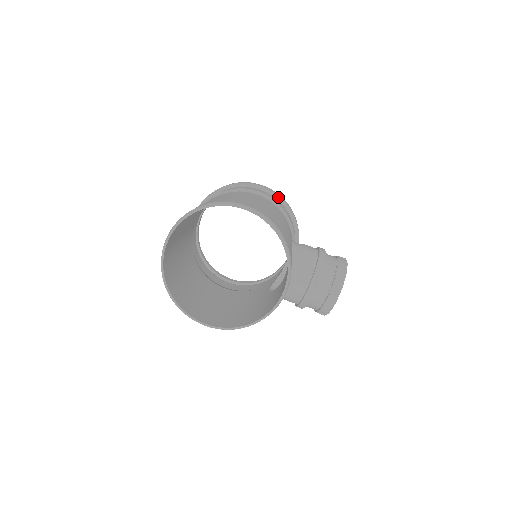
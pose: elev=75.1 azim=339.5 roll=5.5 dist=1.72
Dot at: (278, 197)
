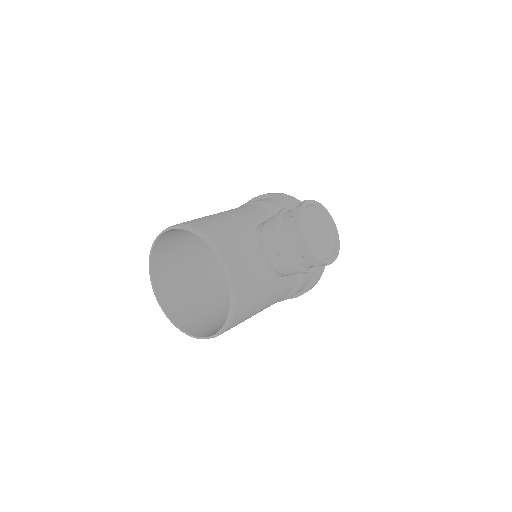
Dot at: (267, 196)
